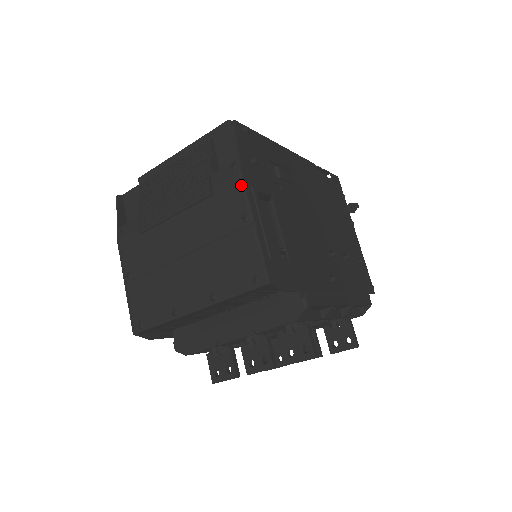
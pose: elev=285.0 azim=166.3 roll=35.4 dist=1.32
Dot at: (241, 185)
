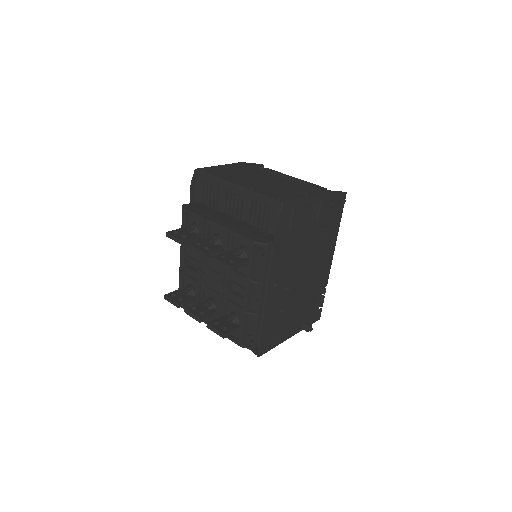
Dot at: (321, 192)
